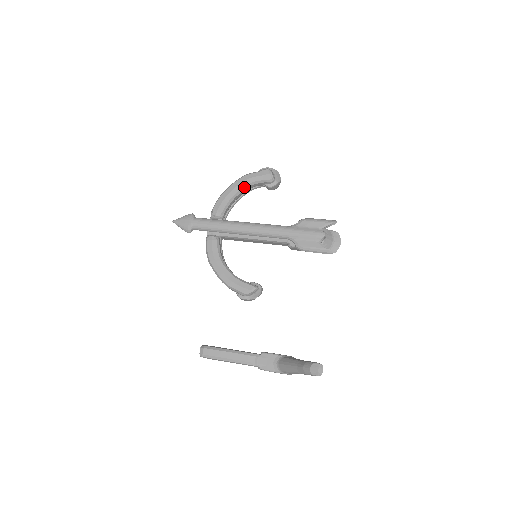
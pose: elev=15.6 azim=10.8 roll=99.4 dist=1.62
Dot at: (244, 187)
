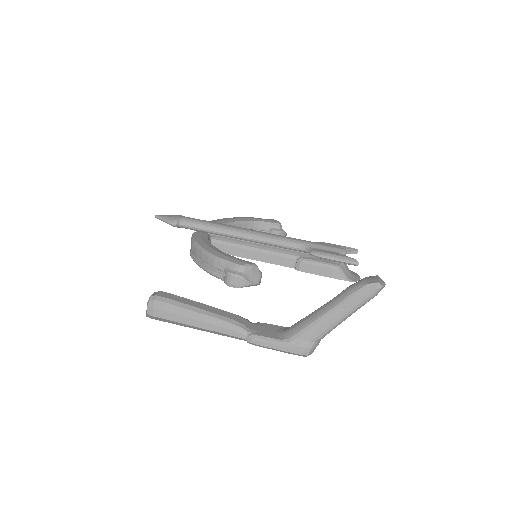
Dot at: (248, 221)
